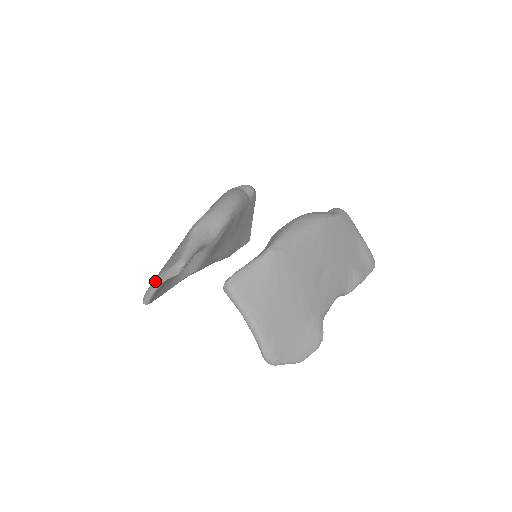
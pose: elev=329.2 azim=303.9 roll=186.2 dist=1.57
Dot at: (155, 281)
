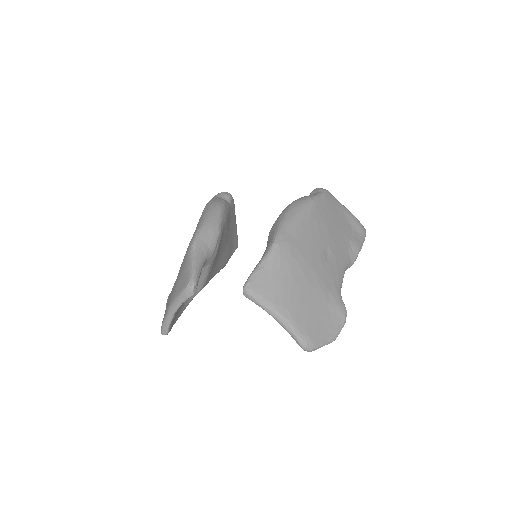
Dot at: (170, 309)
